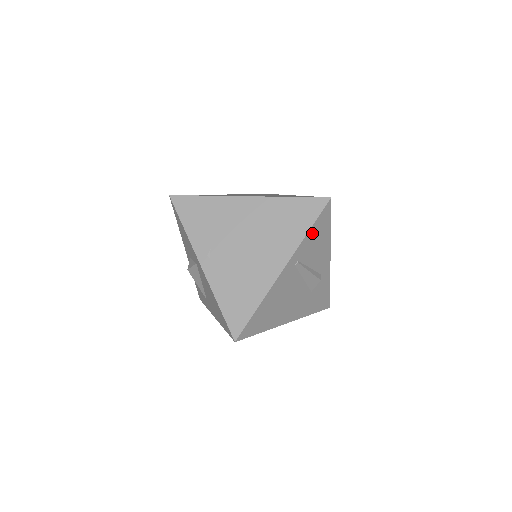
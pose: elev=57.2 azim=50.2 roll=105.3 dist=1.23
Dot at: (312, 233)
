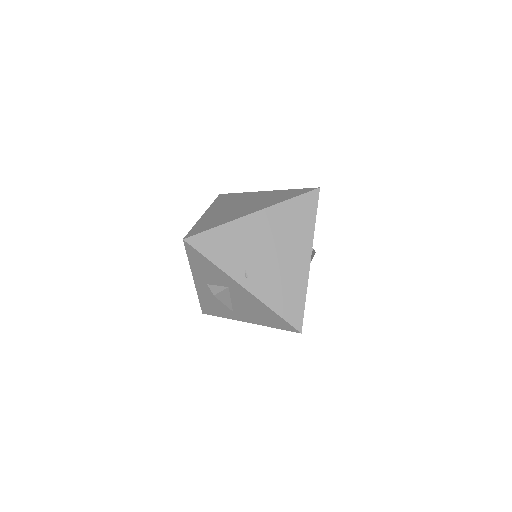
Dot at: (315, 221)
